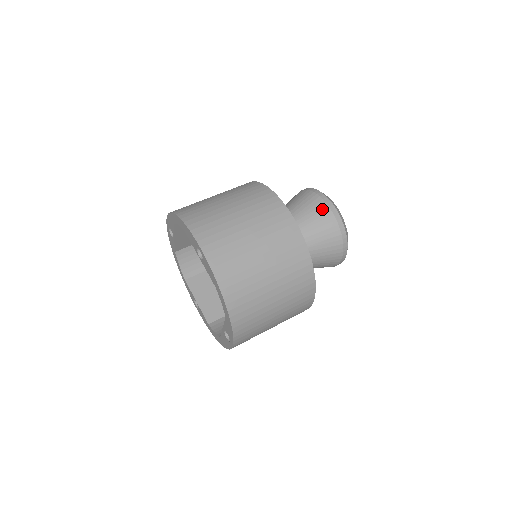
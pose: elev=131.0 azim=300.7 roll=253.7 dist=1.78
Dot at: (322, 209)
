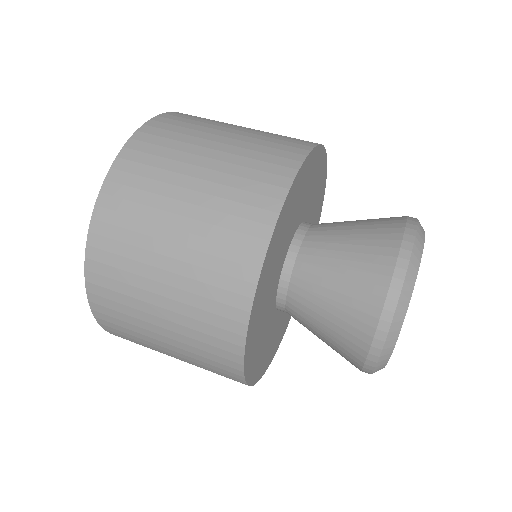
Dot at: (359, 337)
